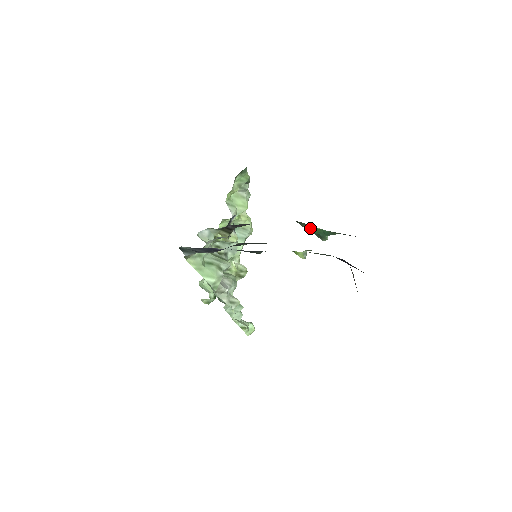
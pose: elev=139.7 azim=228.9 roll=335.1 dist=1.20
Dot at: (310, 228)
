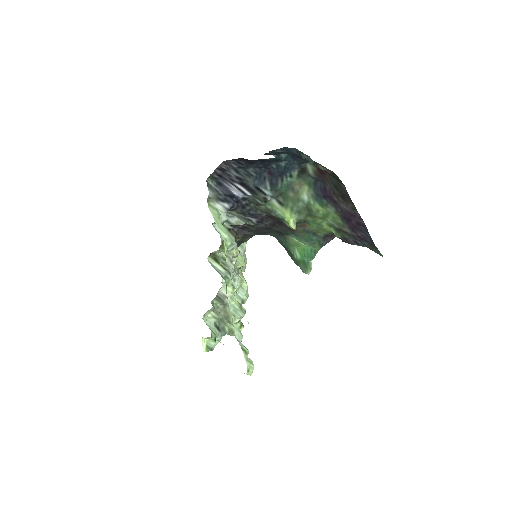
Dot at: (297, 251)
